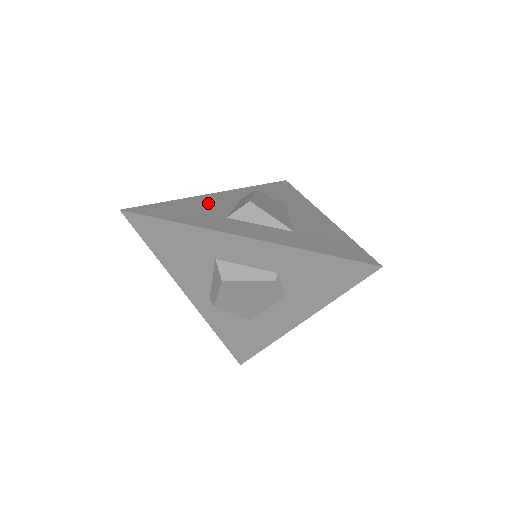
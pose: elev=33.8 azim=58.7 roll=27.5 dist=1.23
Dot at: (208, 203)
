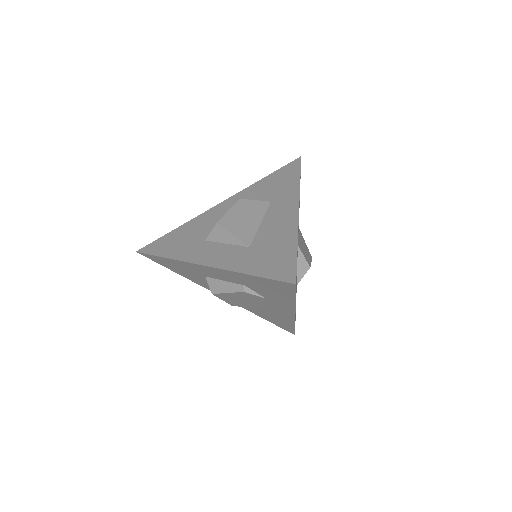
Dot at: (203, 222)
